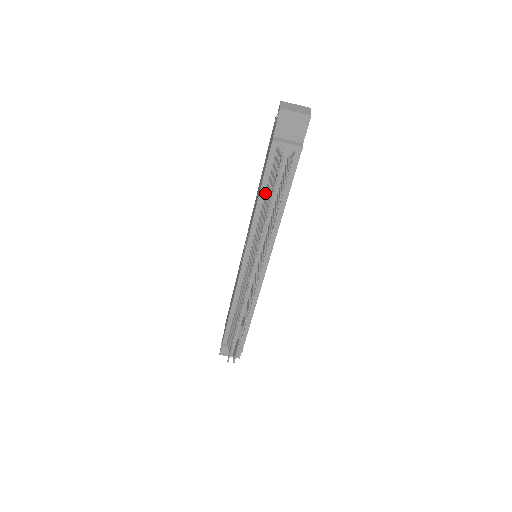
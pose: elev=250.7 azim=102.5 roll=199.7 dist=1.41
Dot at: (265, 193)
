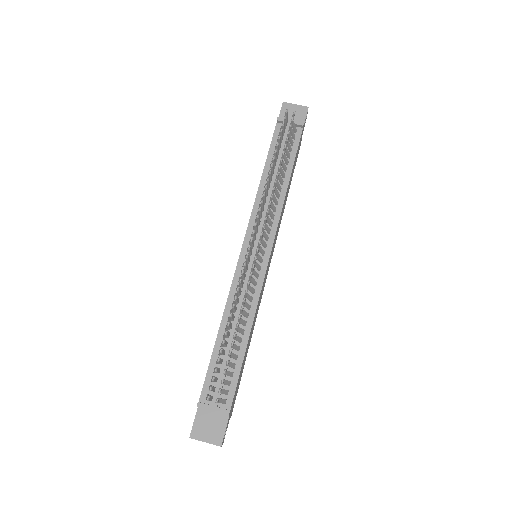
Dot at: (270, 167)
